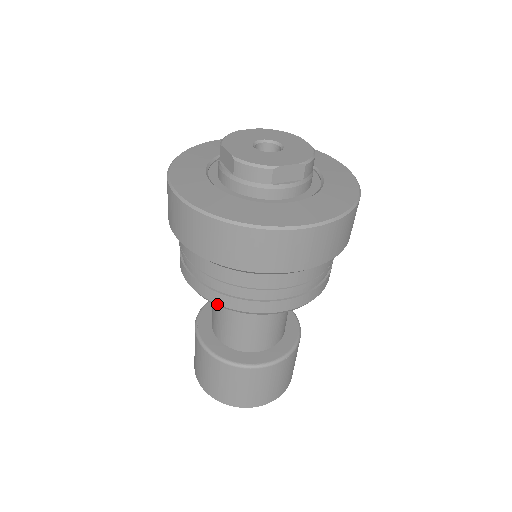
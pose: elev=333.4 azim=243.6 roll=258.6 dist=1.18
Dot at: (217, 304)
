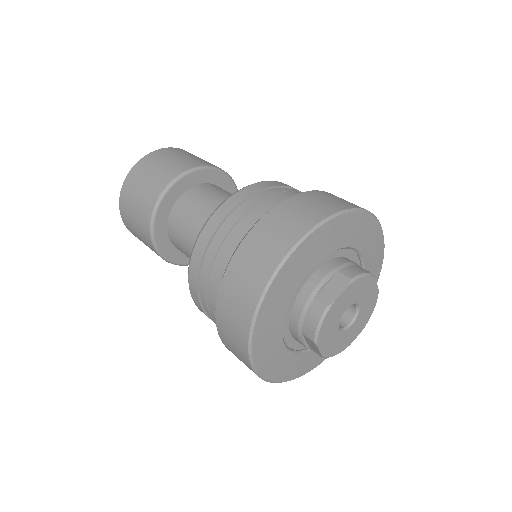
Dot at: occluded
